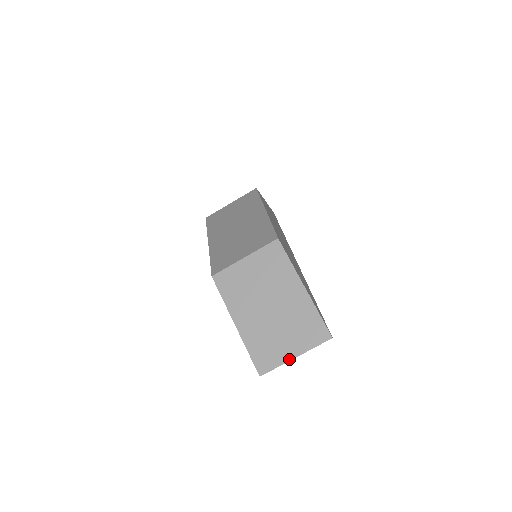
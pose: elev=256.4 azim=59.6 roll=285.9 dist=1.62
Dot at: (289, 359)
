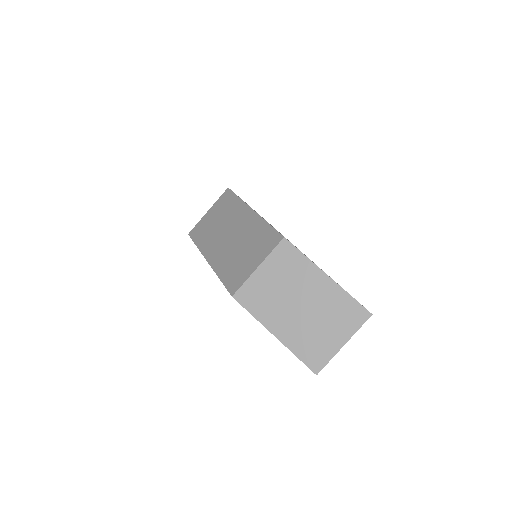
Dot at: (338, 349)
